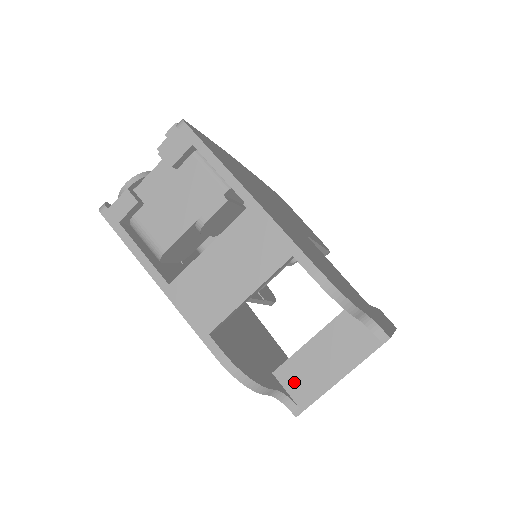
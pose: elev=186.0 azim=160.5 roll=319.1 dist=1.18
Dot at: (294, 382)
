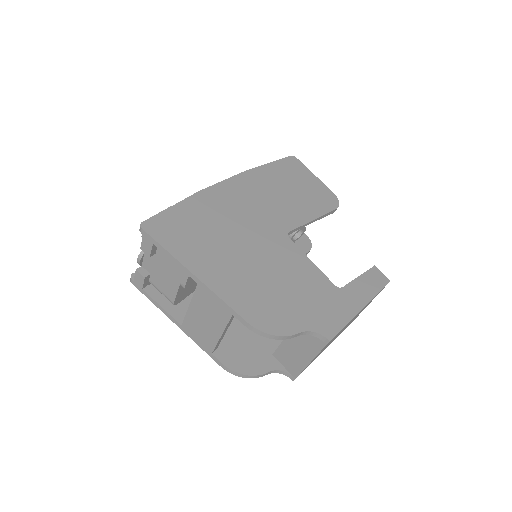
Dot at: (285, 361)
